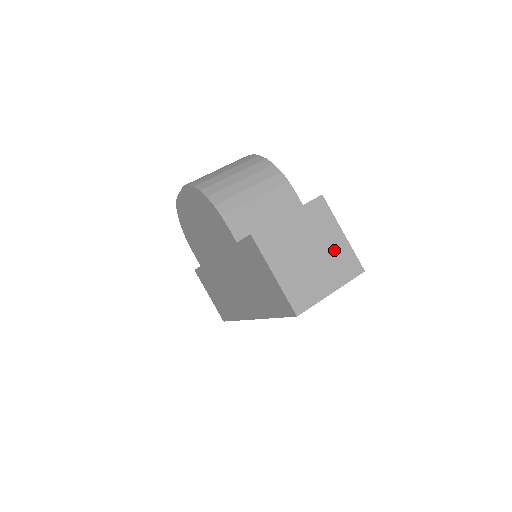
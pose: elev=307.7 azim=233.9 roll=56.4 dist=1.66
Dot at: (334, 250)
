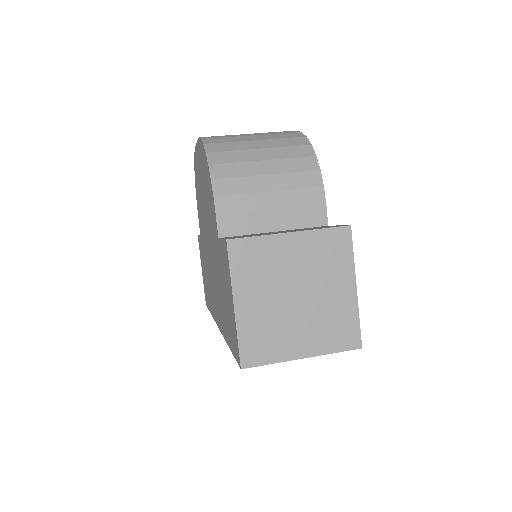
Dot at: (332, 304)
